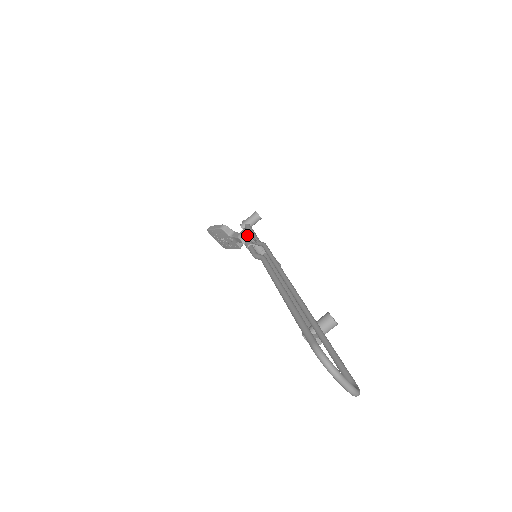
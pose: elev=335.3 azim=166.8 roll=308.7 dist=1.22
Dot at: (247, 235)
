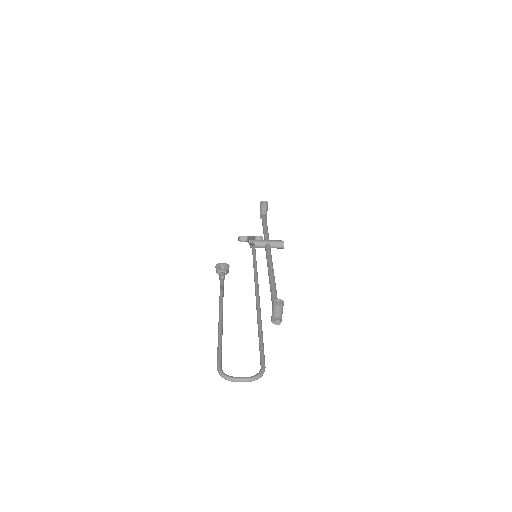
Dot at: (218, 270)
